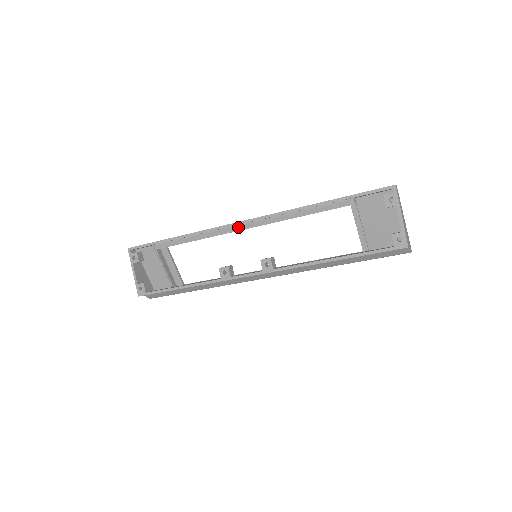
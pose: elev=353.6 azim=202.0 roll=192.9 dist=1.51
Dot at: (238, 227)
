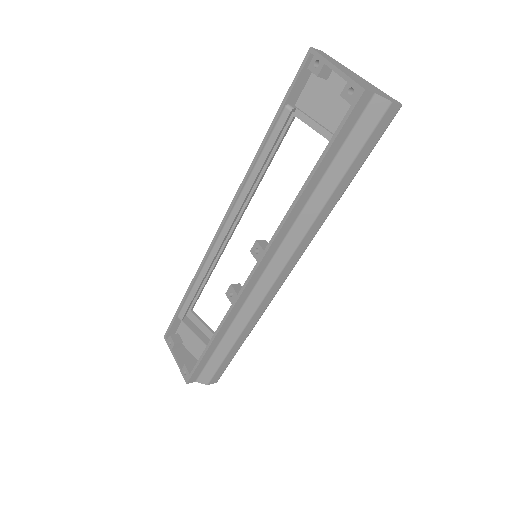
Dot at: (221, 236)
